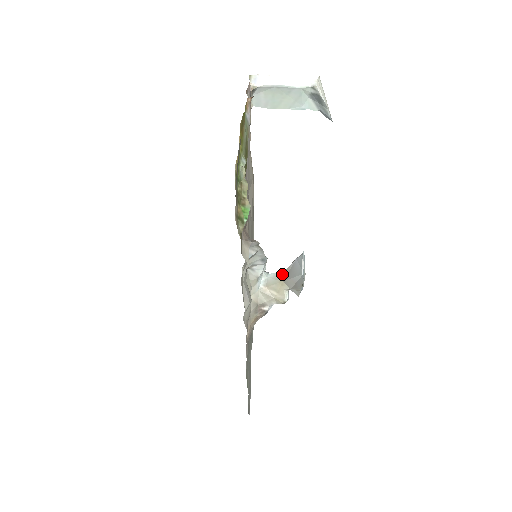
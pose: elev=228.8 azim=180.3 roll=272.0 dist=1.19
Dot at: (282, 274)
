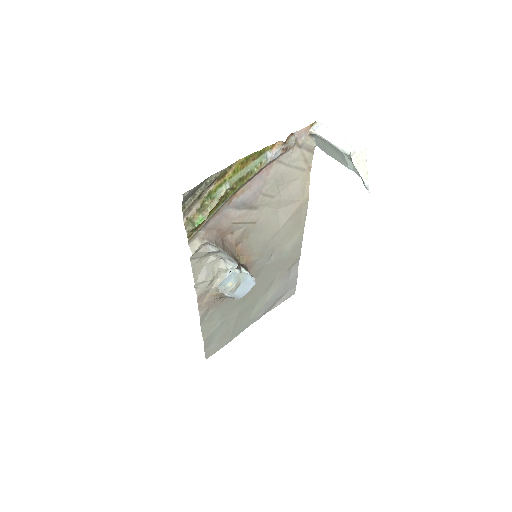
Dot at: occluded
